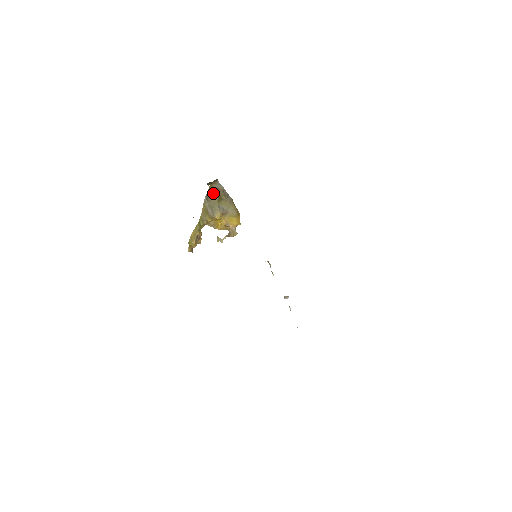
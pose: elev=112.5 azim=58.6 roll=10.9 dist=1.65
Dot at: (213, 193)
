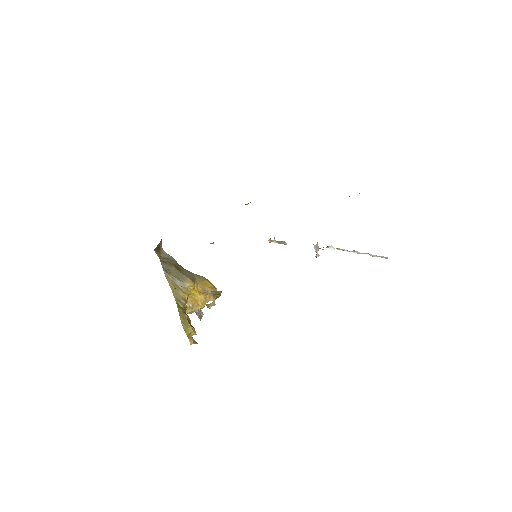
Dot at: (167, 264)
